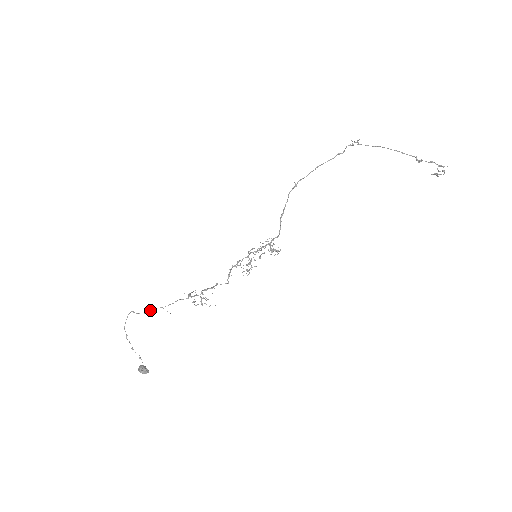
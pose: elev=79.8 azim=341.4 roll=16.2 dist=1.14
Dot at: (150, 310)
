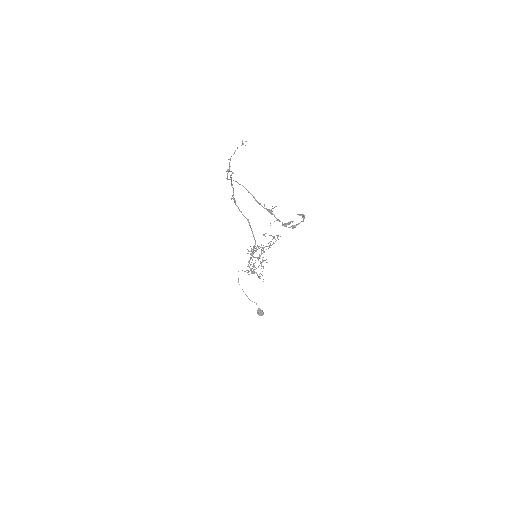
Dot at: occluded
